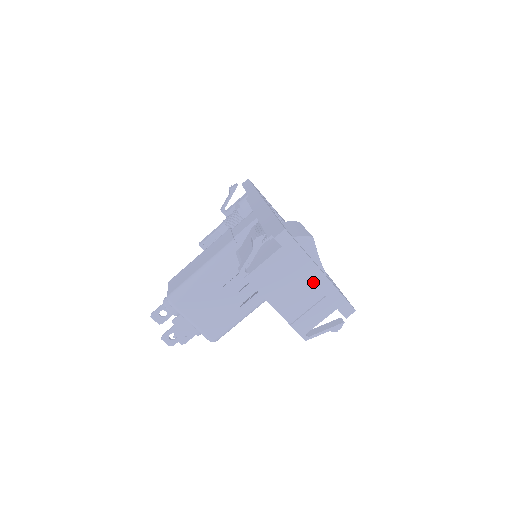
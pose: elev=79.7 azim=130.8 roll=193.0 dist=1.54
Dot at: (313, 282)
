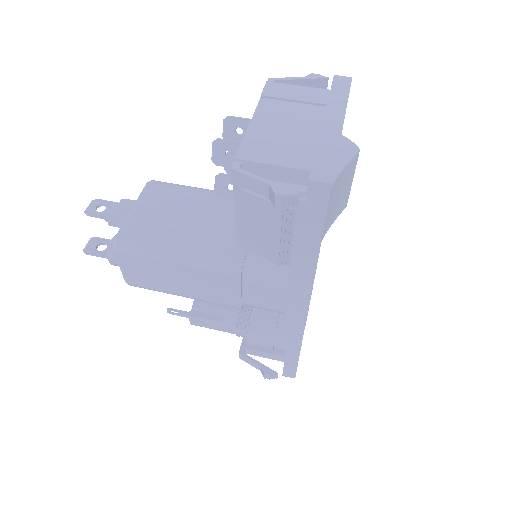
Dot at: occluded
